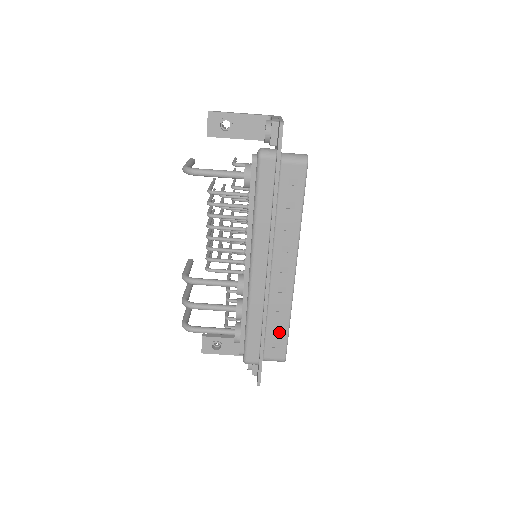
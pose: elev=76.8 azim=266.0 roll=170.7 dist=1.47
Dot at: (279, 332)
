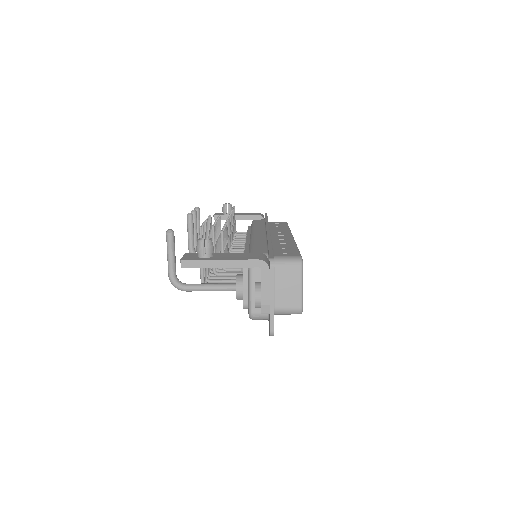
Dot at: occluded
